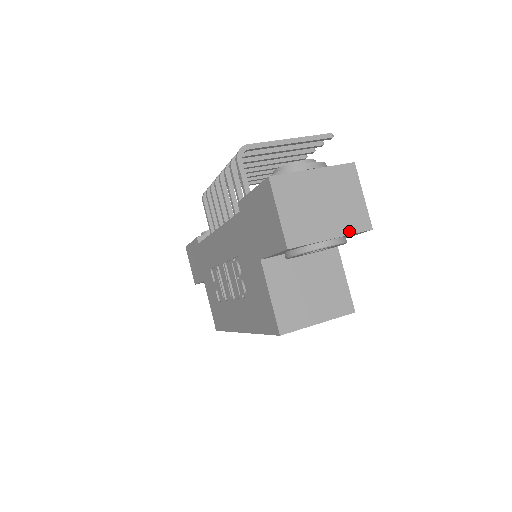
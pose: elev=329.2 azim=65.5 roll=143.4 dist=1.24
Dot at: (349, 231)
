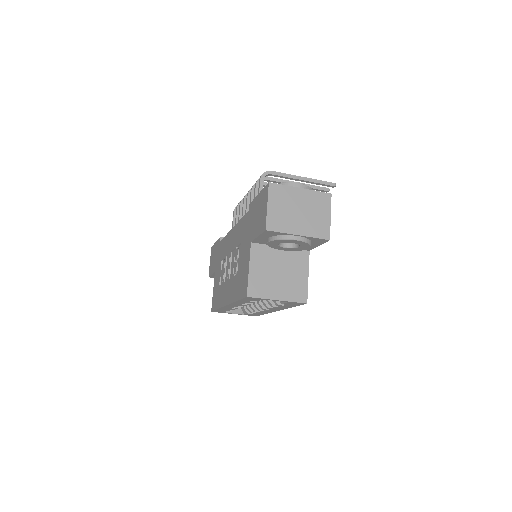
Dot at: (312, 235)
